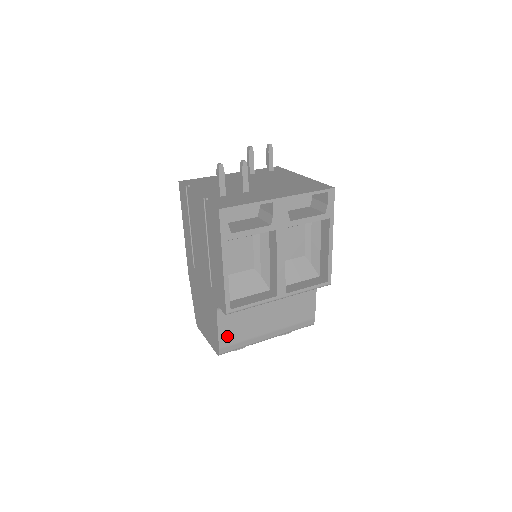
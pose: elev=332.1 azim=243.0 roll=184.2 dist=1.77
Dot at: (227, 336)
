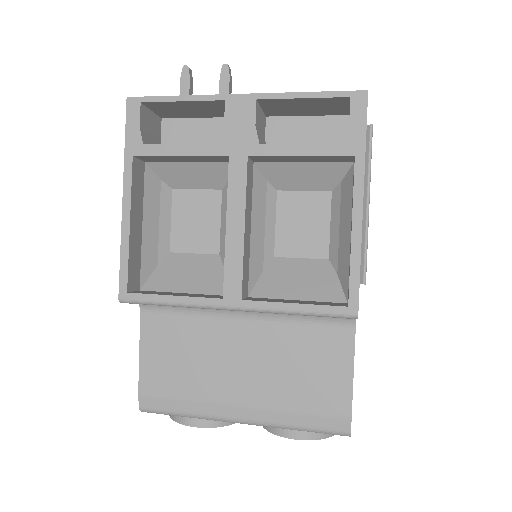
Dot at: (155, 374)
